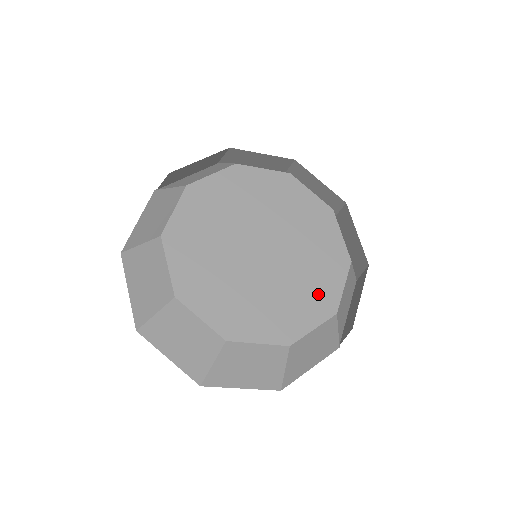
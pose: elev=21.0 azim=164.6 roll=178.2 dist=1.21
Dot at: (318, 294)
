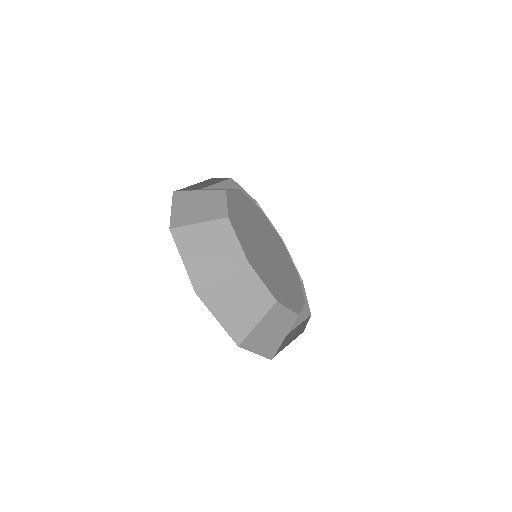
Dot at: (291, 297)
